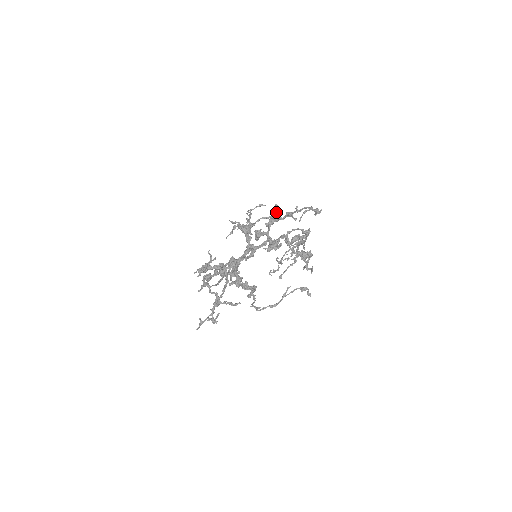
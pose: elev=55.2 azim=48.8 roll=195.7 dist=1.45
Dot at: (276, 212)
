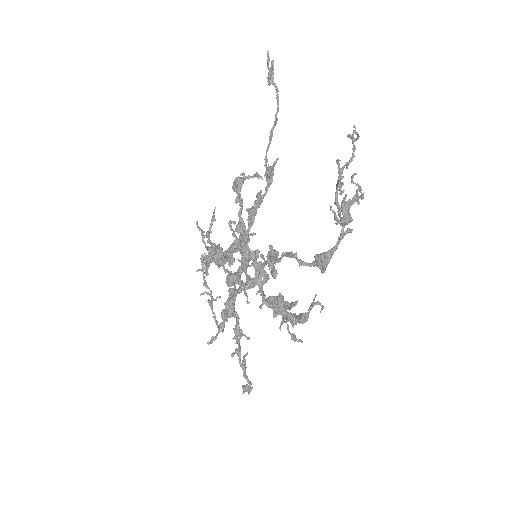
Dot at: (216, 337)
